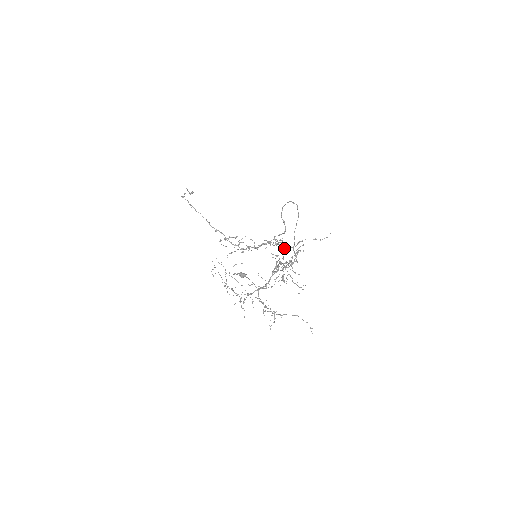
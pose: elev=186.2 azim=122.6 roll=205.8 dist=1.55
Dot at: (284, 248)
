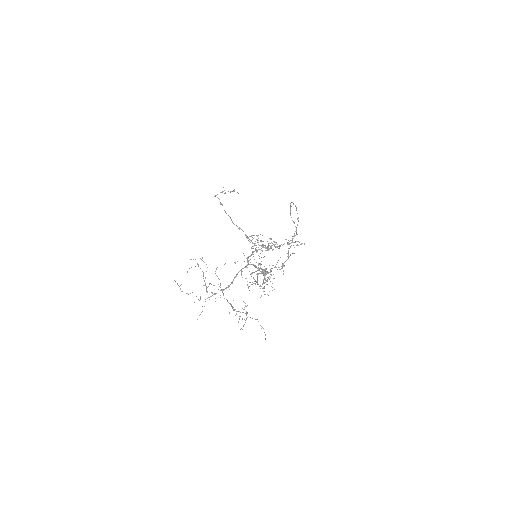
Dot at: occluded
